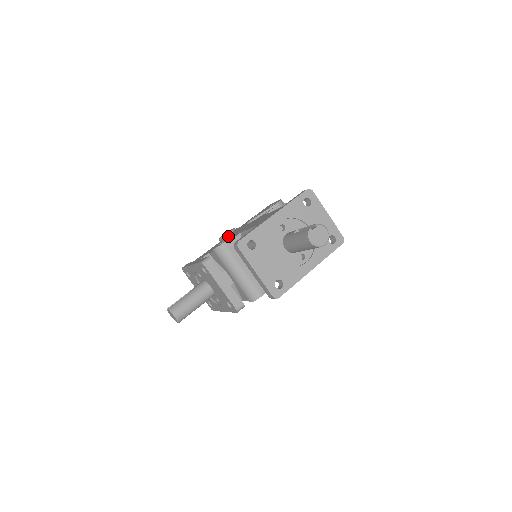
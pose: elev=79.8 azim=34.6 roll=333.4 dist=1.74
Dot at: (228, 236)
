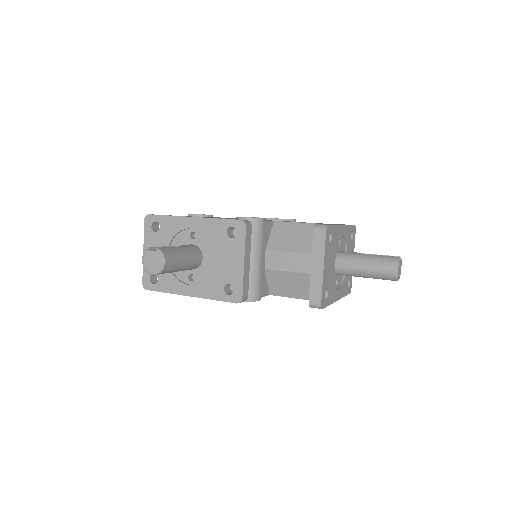
Dot at: occluded
